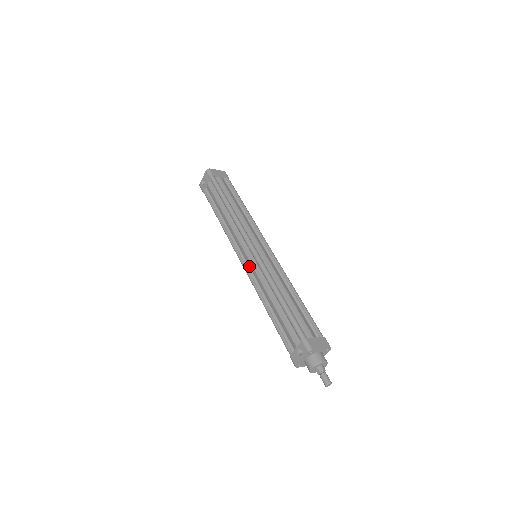
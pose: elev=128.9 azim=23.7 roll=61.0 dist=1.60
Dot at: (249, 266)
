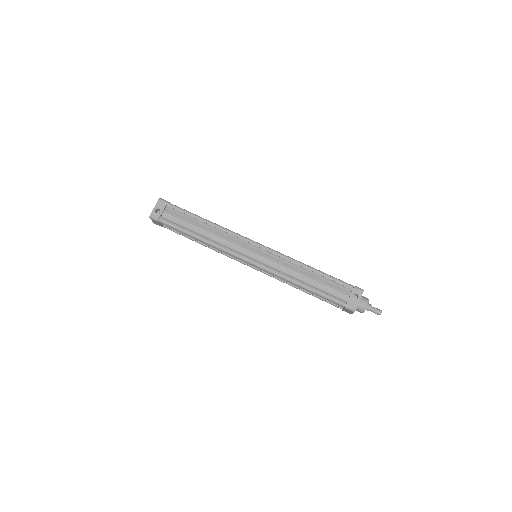
Dot at: (261, 261)
